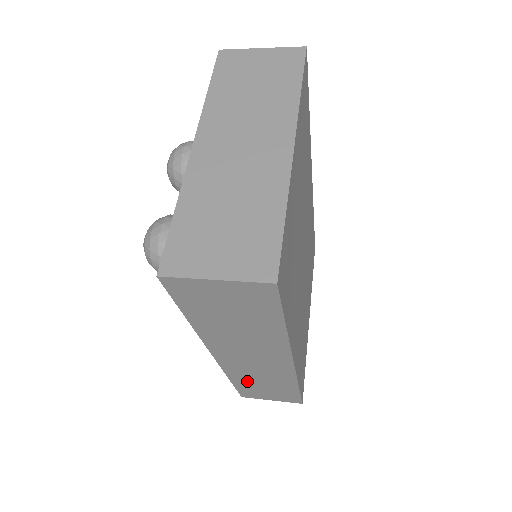
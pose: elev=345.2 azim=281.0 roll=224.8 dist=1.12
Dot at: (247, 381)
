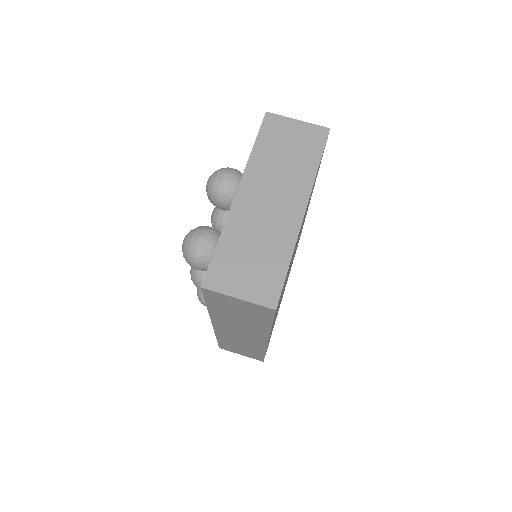
Dot at: (229, 342)
